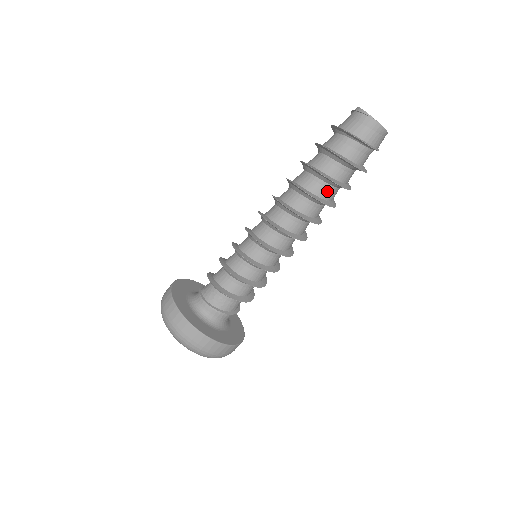
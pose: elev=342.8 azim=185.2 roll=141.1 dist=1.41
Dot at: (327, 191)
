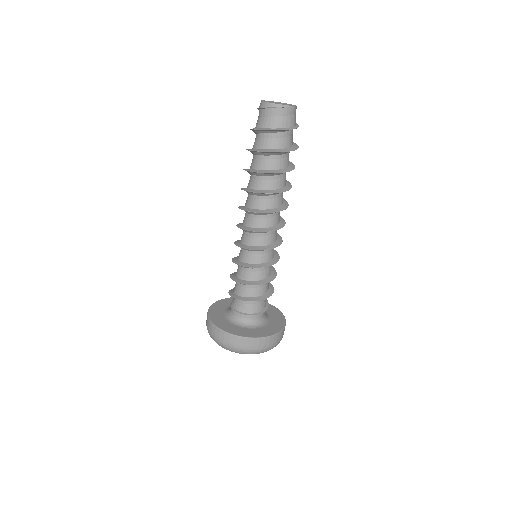
Dot at: (285, 177)
